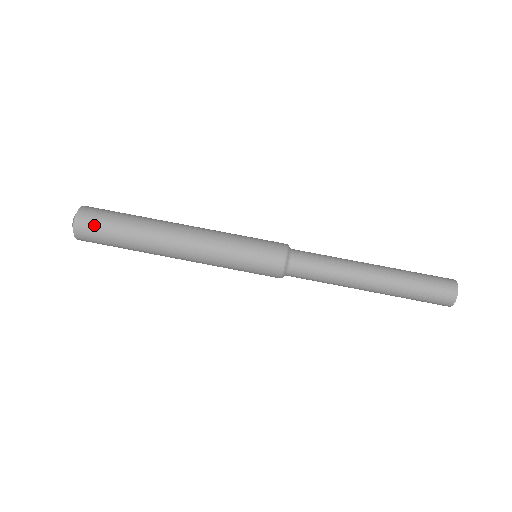
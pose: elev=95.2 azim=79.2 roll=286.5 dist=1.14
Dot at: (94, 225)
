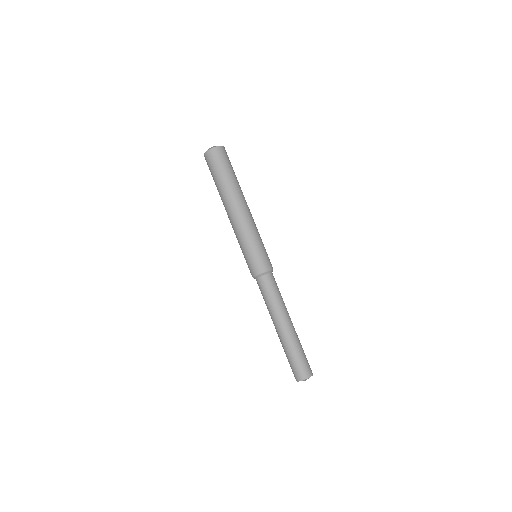
Dot at: (213, 161)
